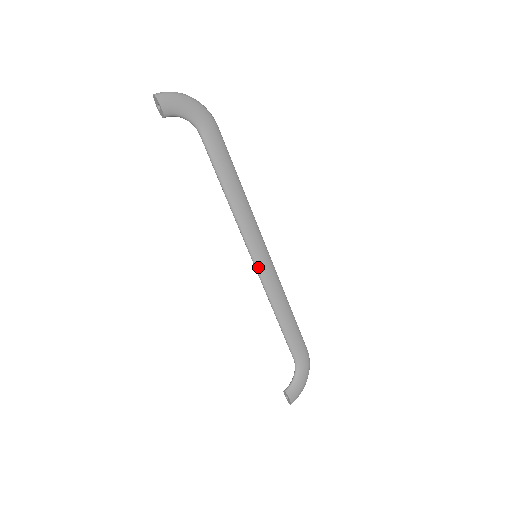
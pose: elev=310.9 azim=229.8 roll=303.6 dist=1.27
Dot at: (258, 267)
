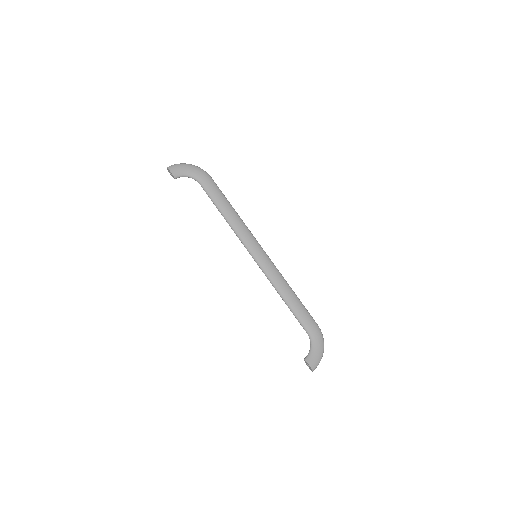
Dot at: (259, 263)
